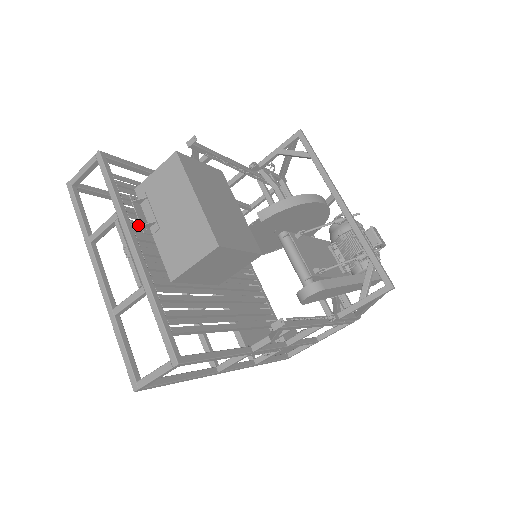
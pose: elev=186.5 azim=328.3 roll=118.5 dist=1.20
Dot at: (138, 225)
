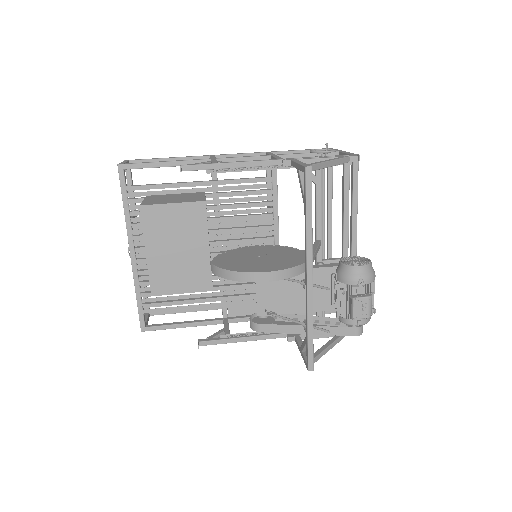
Dot at: (139, 233)
